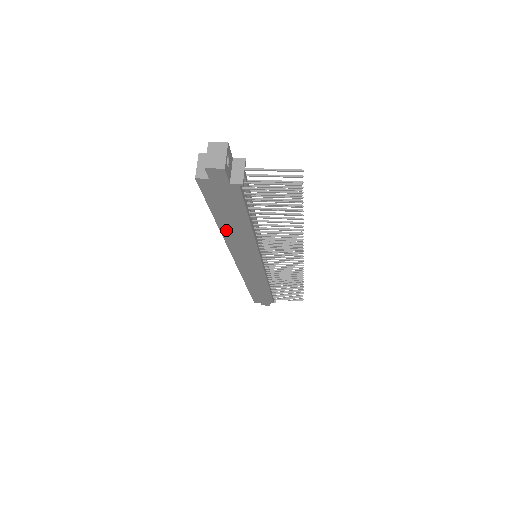
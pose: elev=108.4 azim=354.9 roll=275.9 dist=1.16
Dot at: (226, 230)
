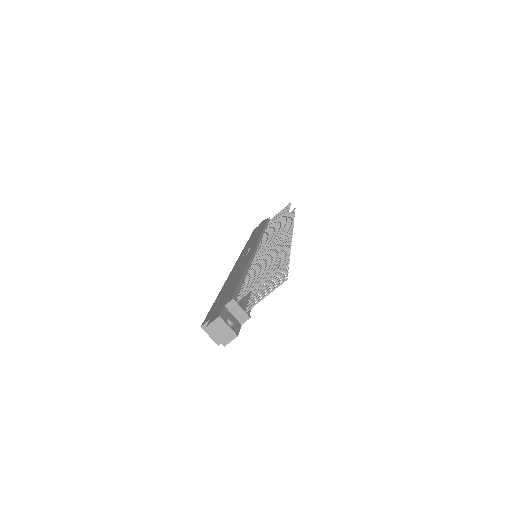
Dot at: occluded
